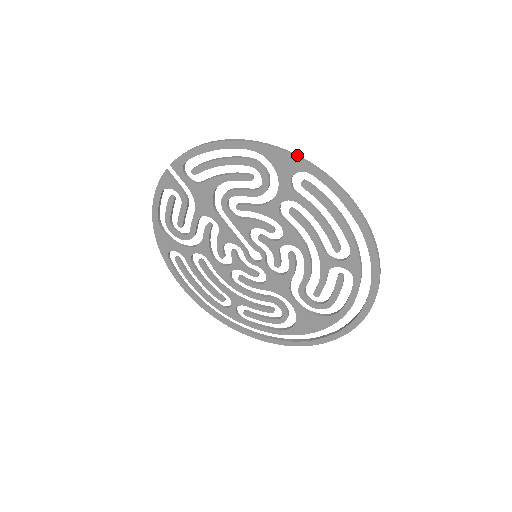
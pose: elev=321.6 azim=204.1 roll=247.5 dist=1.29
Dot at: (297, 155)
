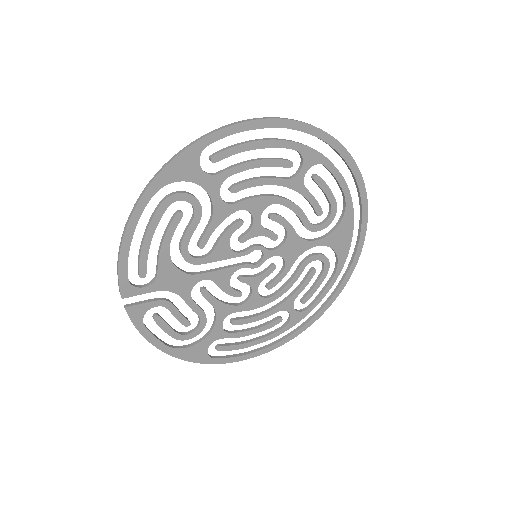
Dot at: (182, 149)
